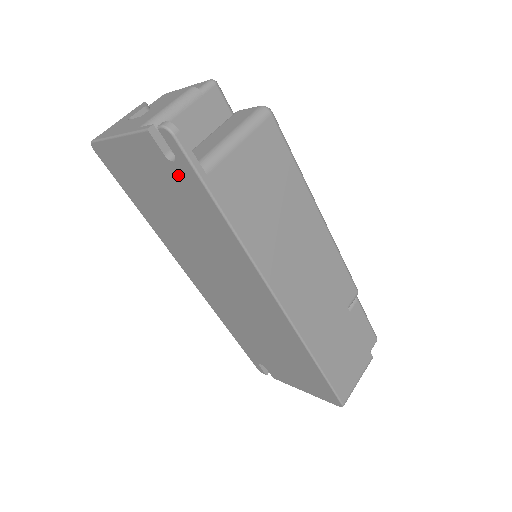
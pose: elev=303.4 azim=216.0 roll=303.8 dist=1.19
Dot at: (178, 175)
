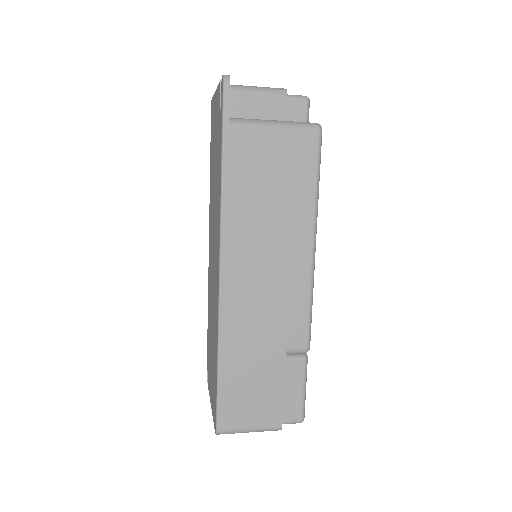
Dot at: (219, 123)
